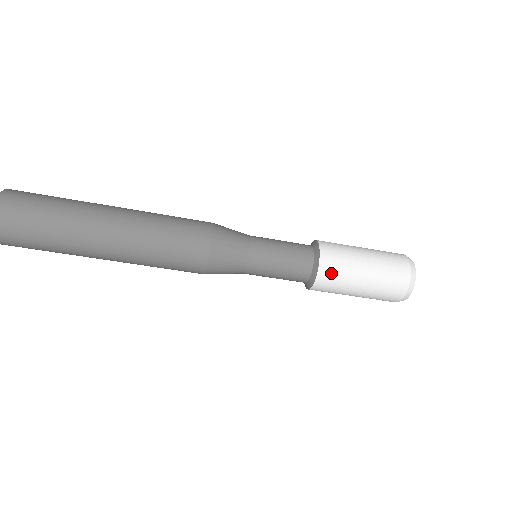
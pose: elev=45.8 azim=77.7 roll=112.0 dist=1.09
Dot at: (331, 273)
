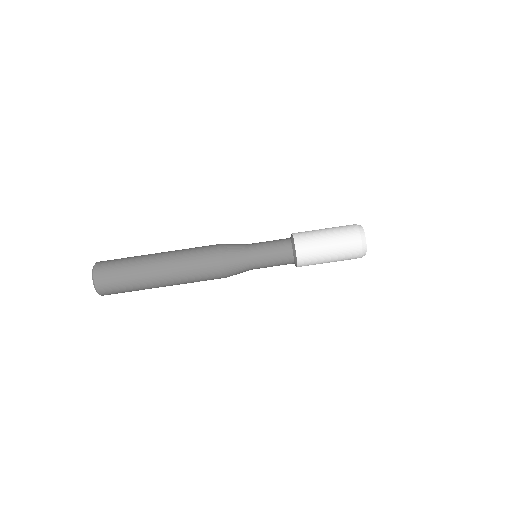
Dot at: (304, 241)
